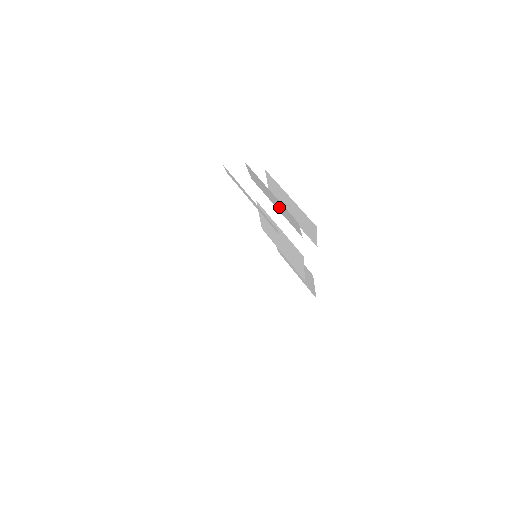
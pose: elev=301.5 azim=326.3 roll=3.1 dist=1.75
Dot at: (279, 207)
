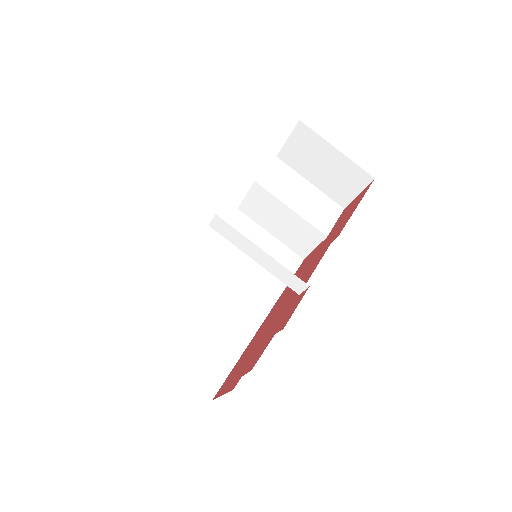
Dot at: occluded
